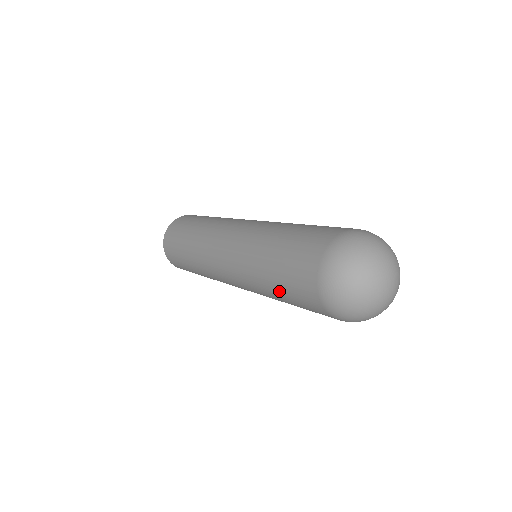
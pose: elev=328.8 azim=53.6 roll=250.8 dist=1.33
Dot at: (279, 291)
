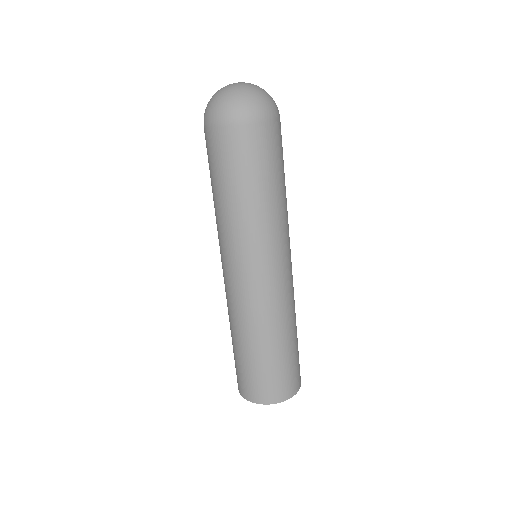
Dot at: occluded
